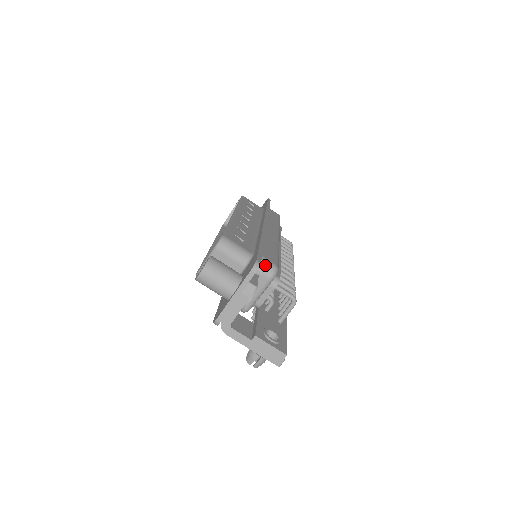
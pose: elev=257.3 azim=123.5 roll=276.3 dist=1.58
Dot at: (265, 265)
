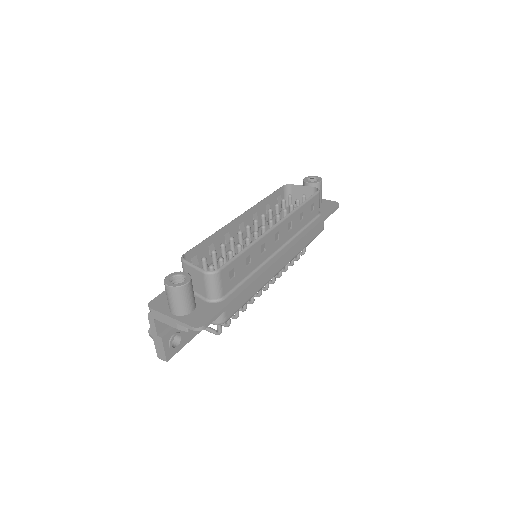
Dot at: occluded
